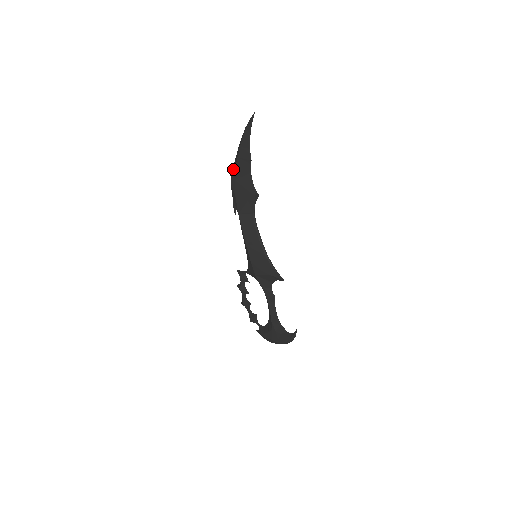
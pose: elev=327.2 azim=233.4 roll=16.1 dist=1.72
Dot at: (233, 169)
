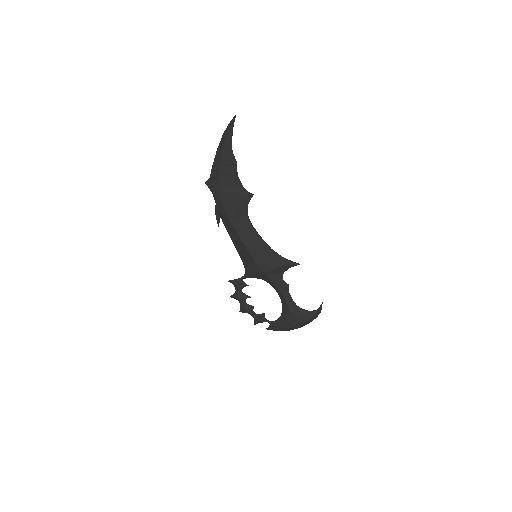
Dot at: (212, 180)
